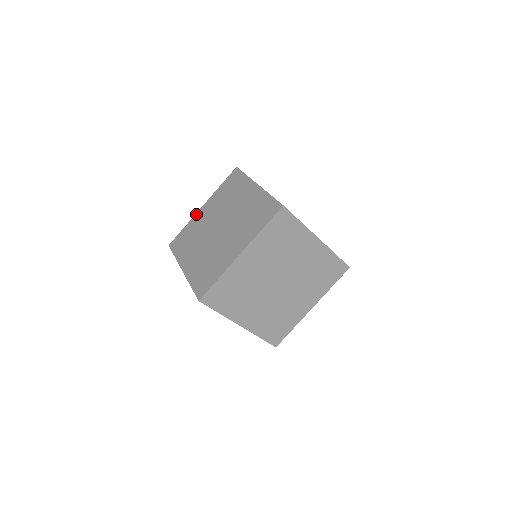
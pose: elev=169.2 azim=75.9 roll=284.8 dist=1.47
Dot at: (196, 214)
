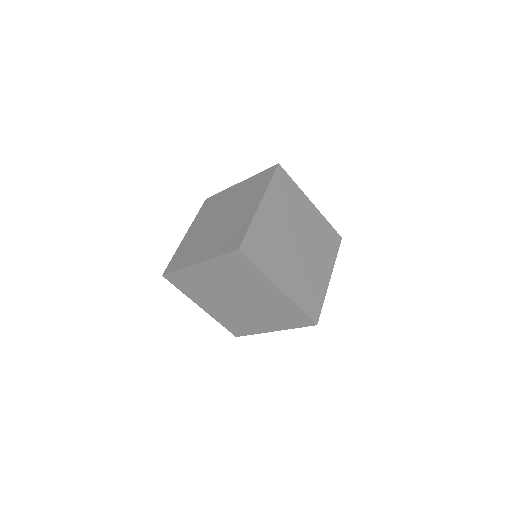
Dot at: (191, 268)
